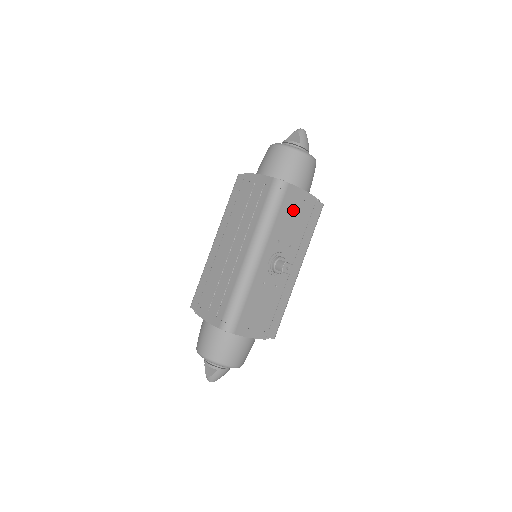
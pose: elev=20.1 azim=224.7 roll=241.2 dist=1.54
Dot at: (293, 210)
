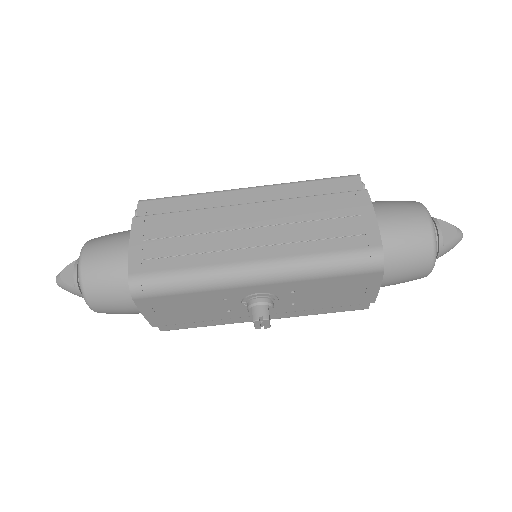
Dot at: (346, 288)
